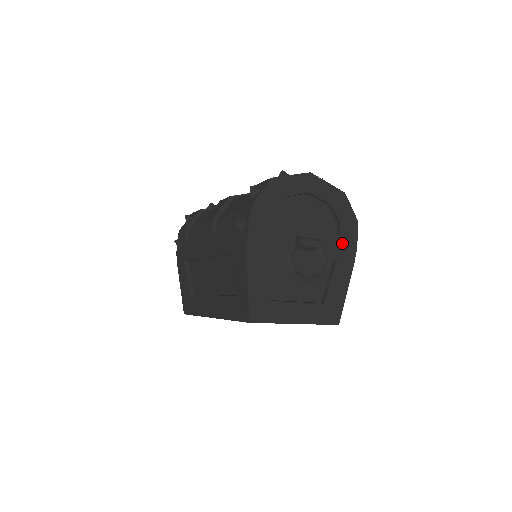
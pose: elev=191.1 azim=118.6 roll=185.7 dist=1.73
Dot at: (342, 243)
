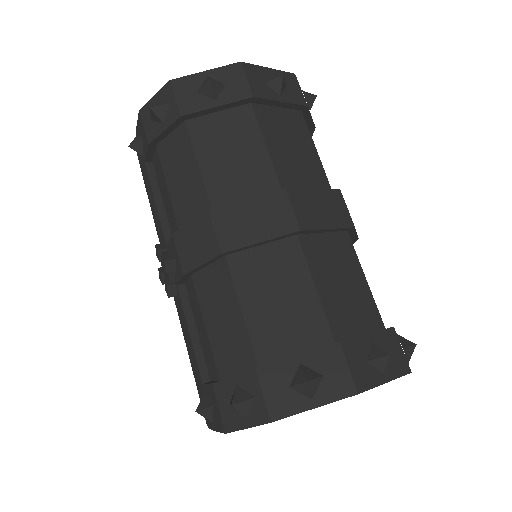
Dot at: occluded
